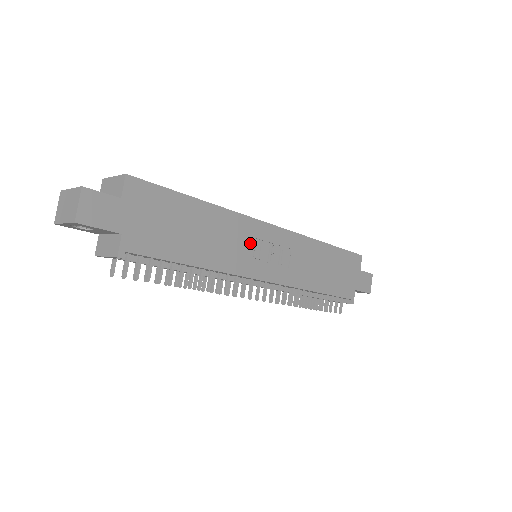
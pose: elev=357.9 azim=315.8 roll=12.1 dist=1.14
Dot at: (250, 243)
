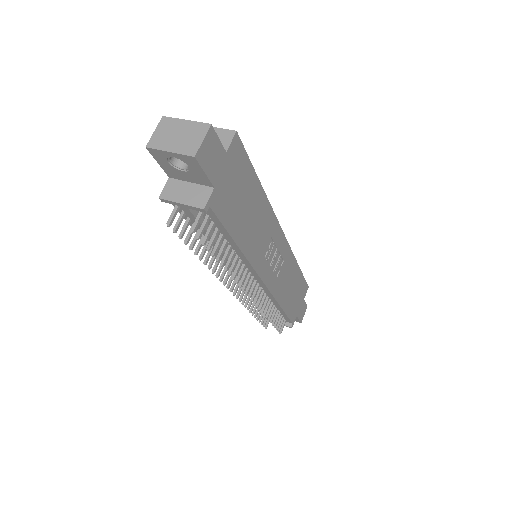
Dot at: (268, 242)
